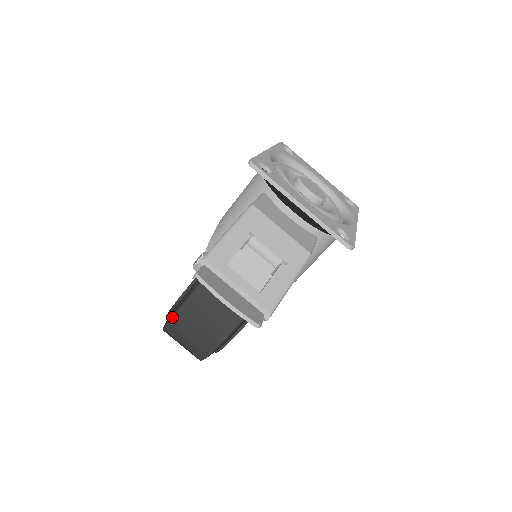
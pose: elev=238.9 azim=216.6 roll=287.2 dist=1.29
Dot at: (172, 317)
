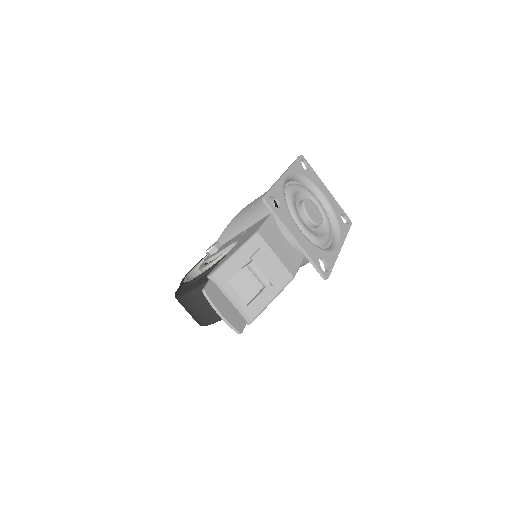
Dot at: (183, 296)
